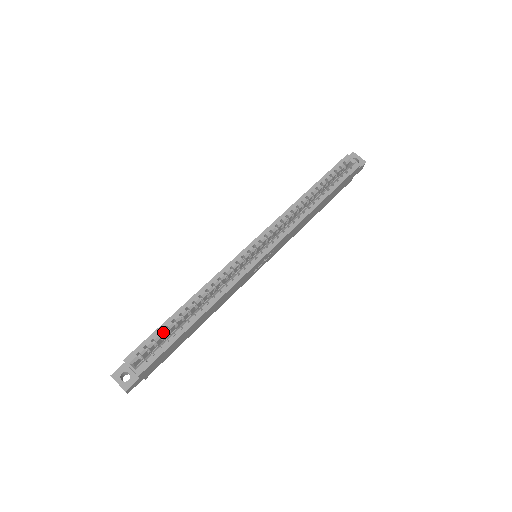
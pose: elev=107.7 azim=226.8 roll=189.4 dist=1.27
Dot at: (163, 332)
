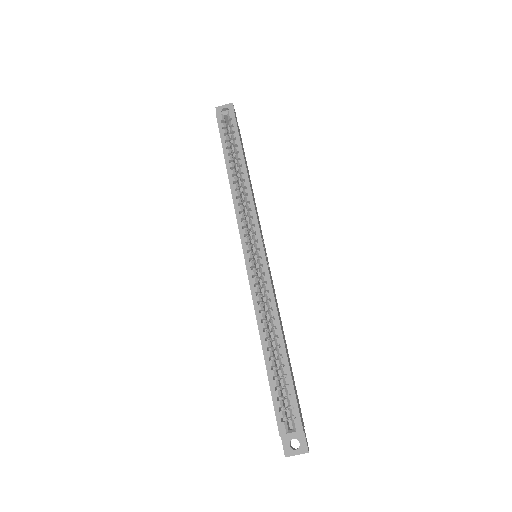
Dot at: (276, 384)
